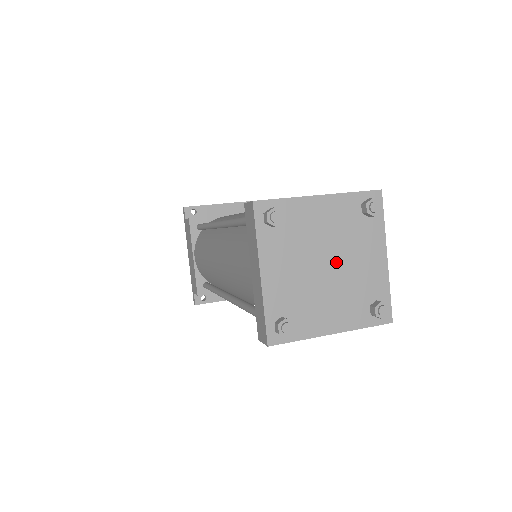
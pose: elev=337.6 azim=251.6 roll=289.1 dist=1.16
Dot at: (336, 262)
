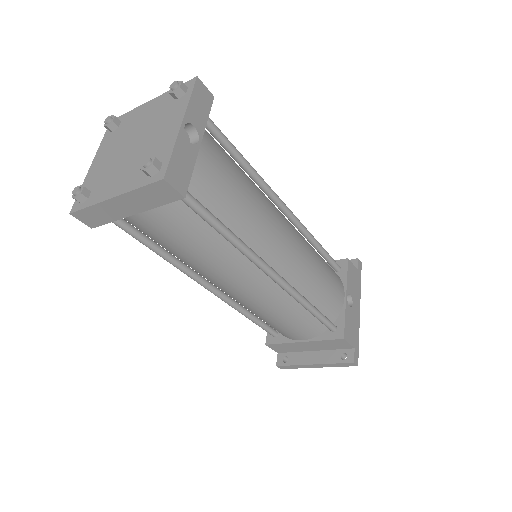
Dot at: (140, 141)
